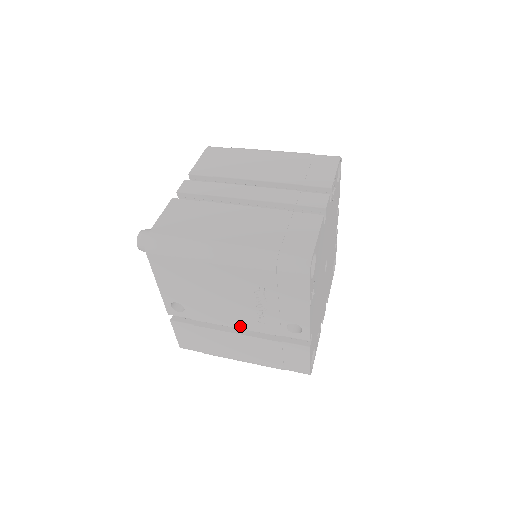
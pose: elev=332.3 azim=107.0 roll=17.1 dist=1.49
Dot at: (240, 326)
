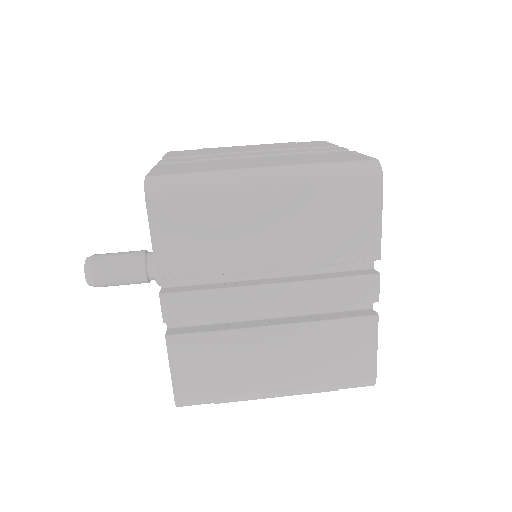
Dot at: occluded
